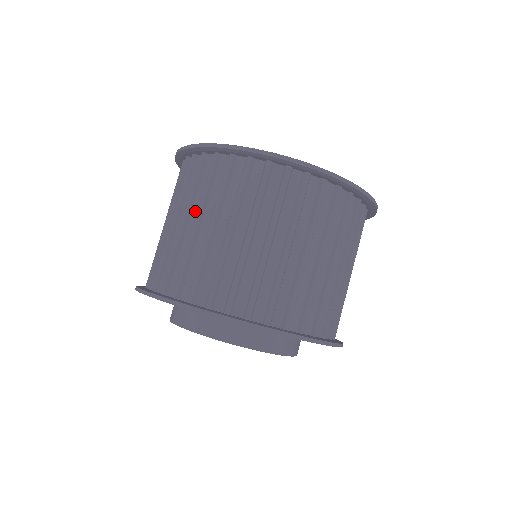
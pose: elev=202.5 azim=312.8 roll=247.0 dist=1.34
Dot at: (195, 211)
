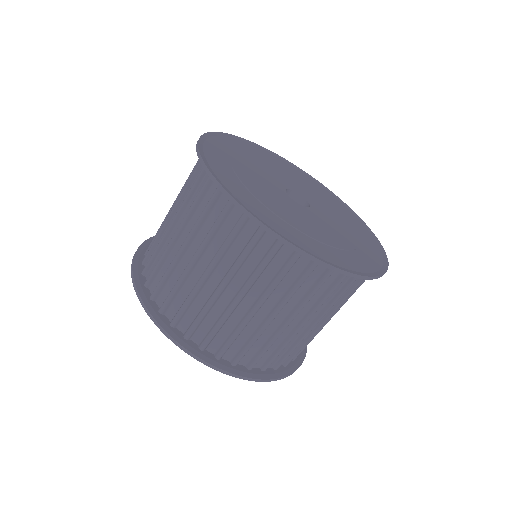
Dot at: (189, 229)
